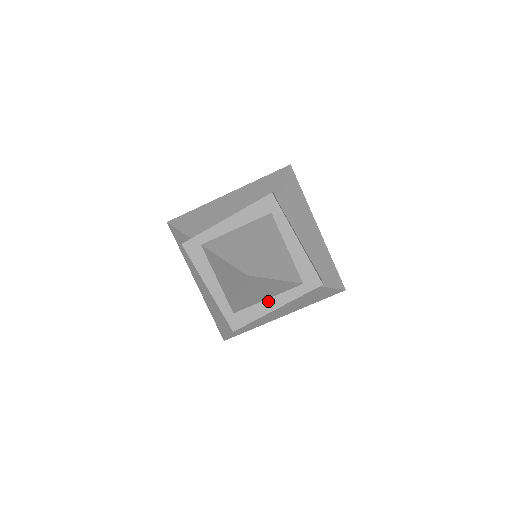
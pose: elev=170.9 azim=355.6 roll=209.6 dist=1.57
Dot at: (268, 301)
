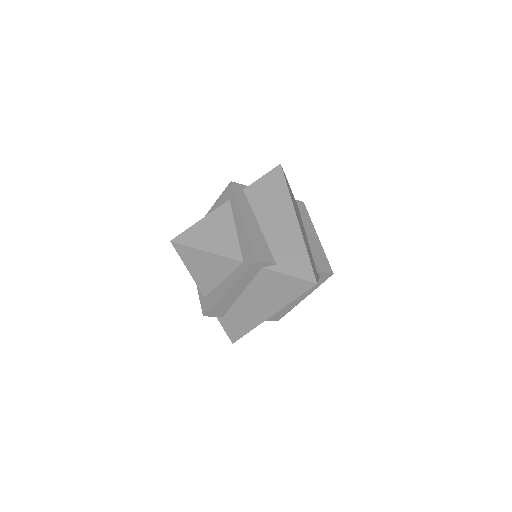
Dot at: (223, 283)
